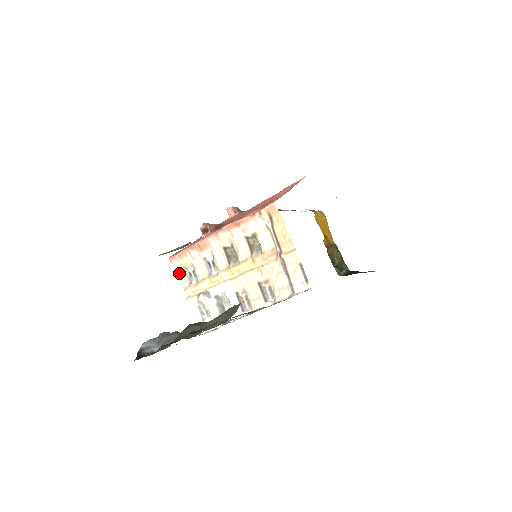
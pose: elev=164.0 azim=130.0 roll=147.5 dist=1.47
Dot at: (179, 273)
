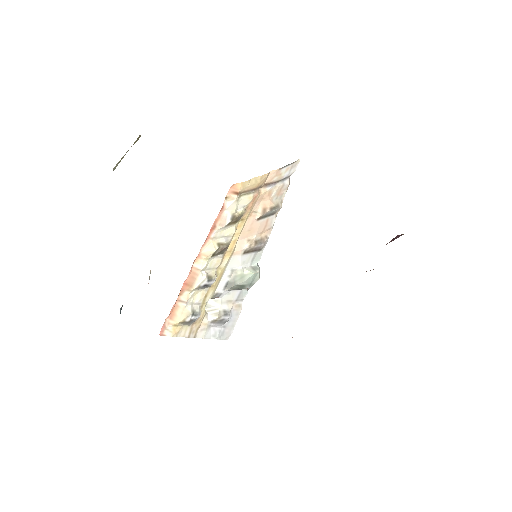
Dot at: (176, 334)
